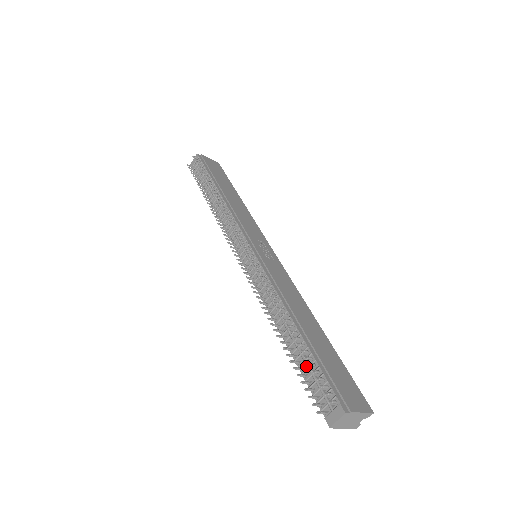
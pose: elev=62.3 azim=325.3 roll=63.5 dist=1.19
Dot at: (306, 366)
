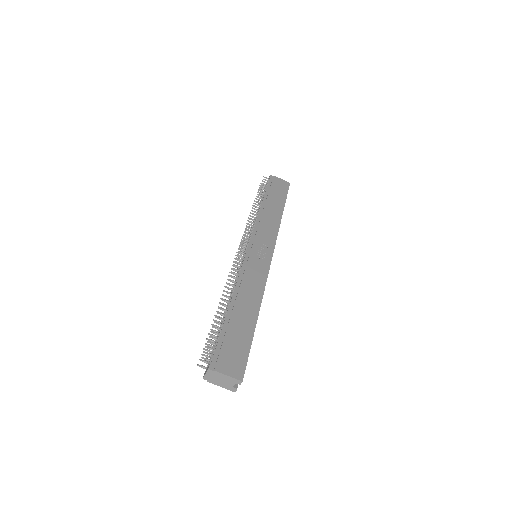
Dot at: occluded
